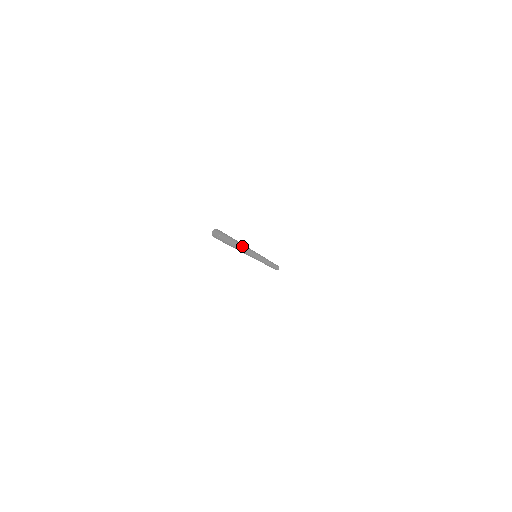
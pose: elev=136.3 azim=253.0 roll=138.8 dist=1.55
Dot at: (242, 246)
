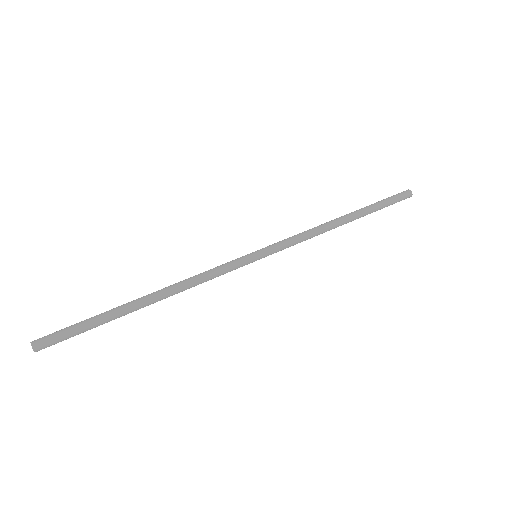
Dot at: (152, 300)
